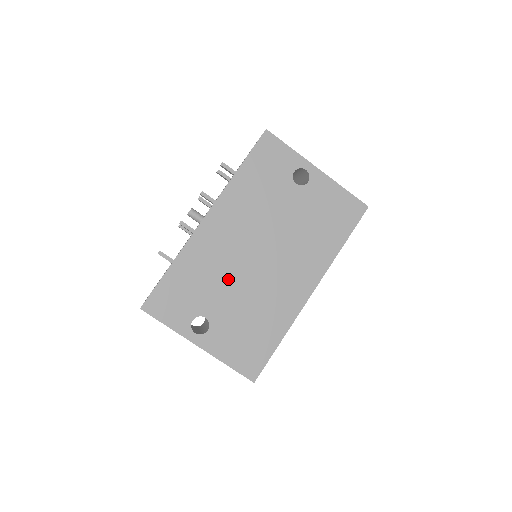
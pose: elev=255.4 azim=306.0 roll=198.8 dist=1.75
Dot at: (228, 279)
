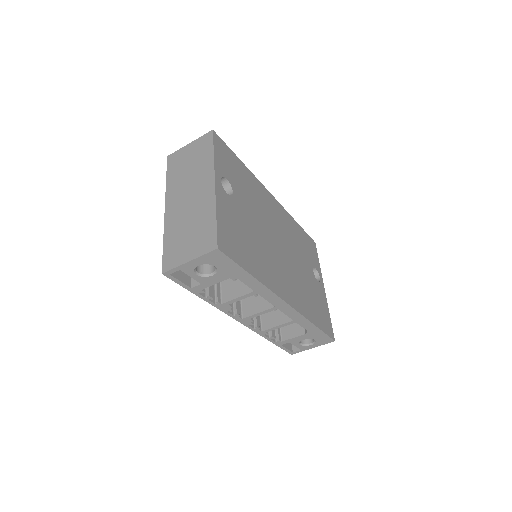
Dot at: (258, 215)
